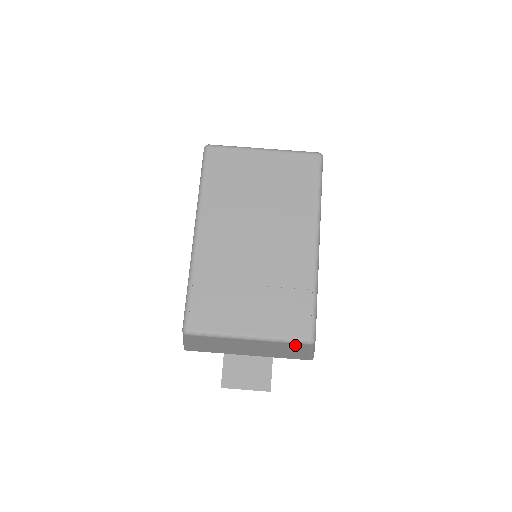
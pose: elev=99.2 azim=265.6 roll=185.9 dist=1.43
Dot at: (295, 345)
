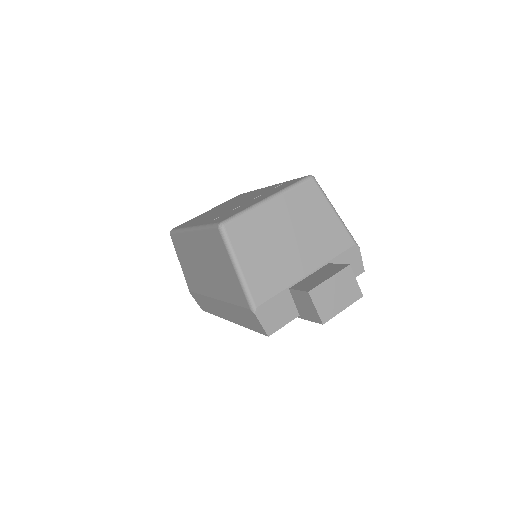
Dot at: (307, 191)
